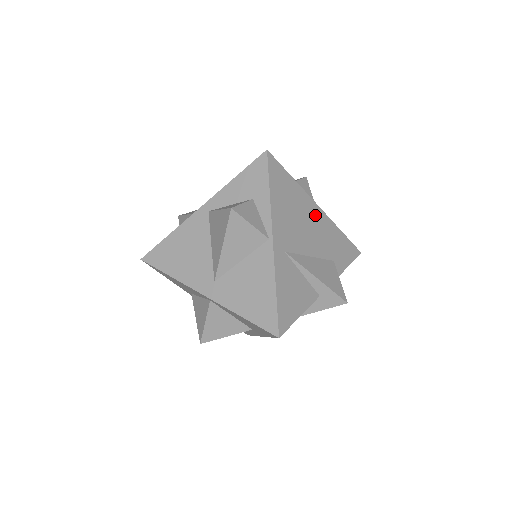
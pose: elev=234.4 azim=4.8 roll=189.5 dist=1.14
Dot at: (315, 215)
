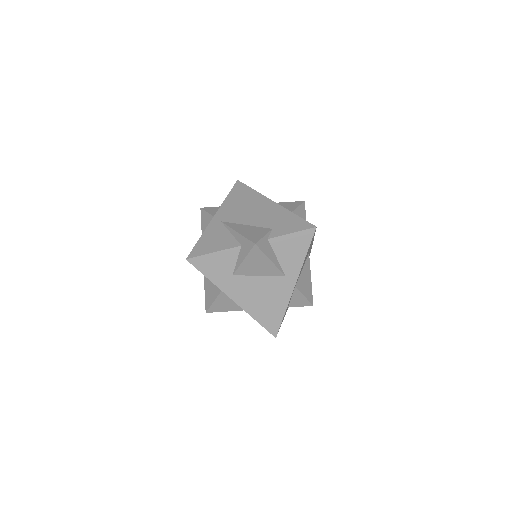
Dot at: (266, 205)
